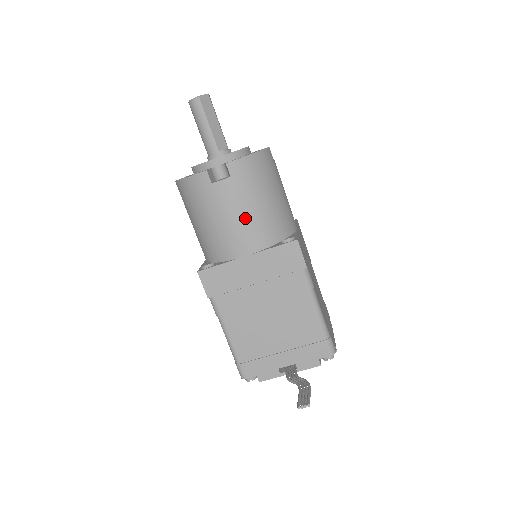
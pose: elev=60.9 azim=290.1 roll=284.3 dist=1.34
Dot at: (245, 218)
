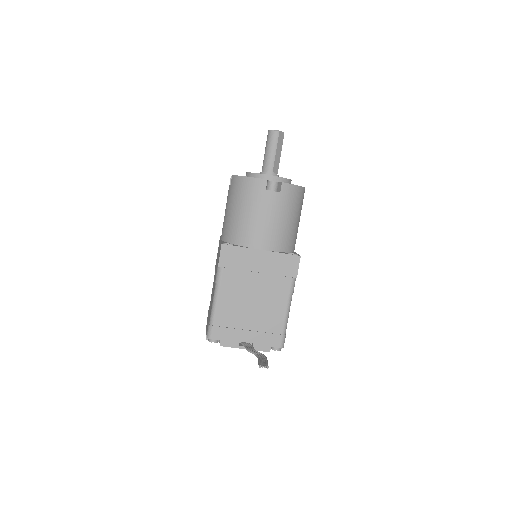
Dot at: (275, 224)
